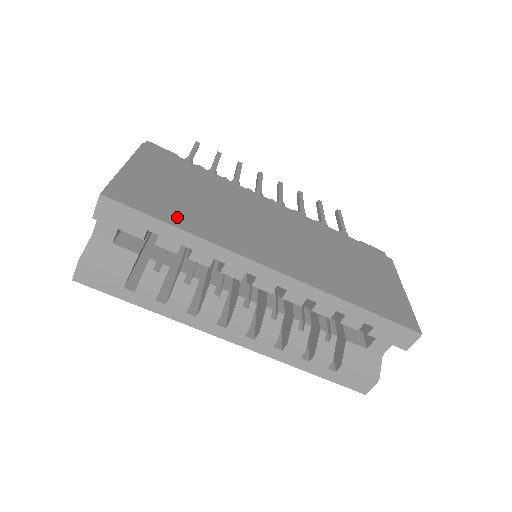
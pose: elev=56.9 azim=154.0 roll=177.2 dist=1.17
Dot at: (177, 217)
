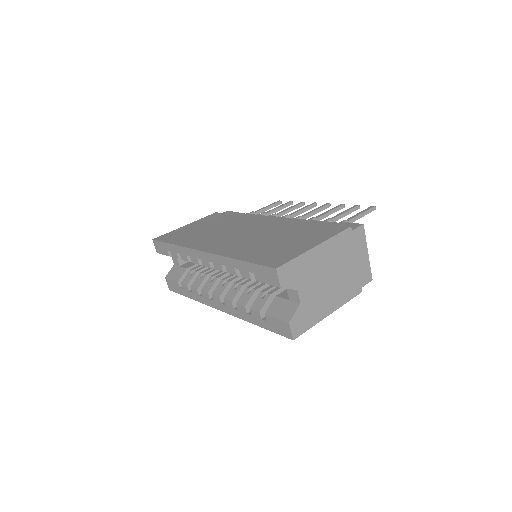
Dot at: (179, 240)
